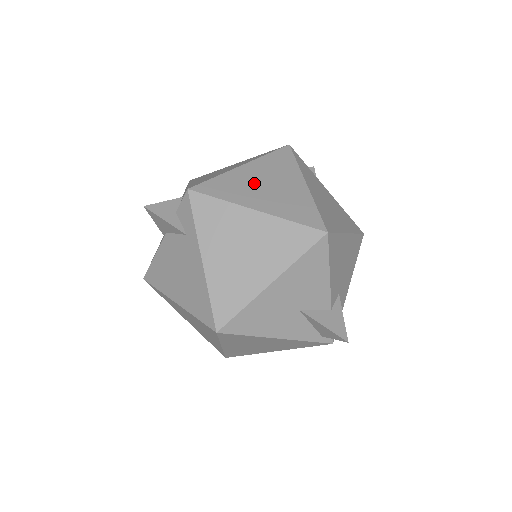
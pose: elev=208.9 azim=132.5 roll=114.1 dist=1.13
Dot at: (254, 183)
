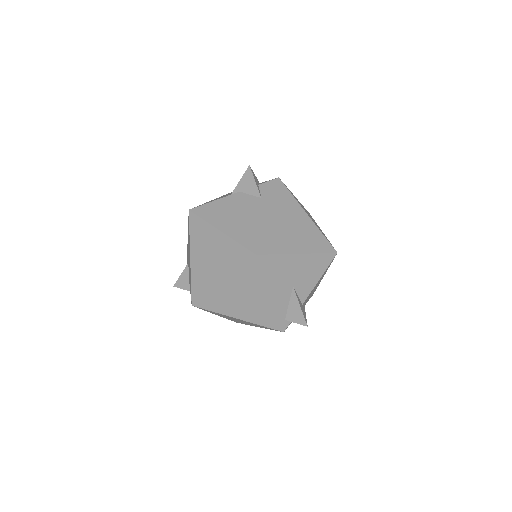
Dot at: occluded
